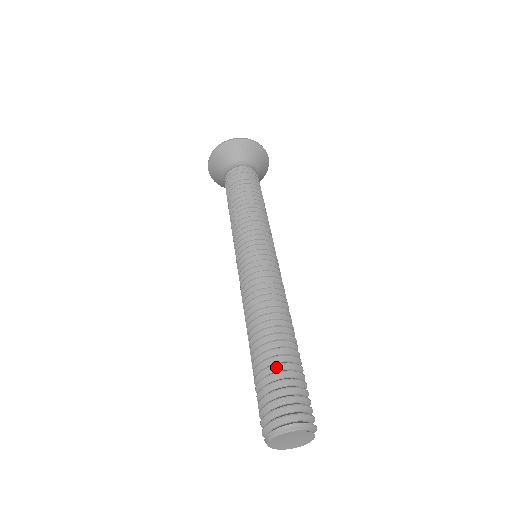
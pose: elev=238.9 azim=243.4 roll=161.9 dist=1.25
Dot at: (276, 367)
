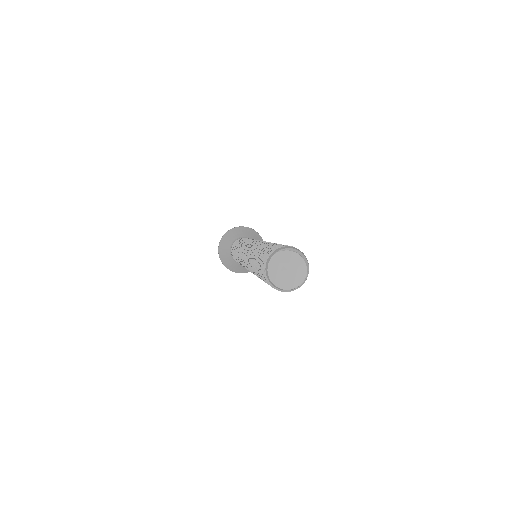
Dot at: occluded
